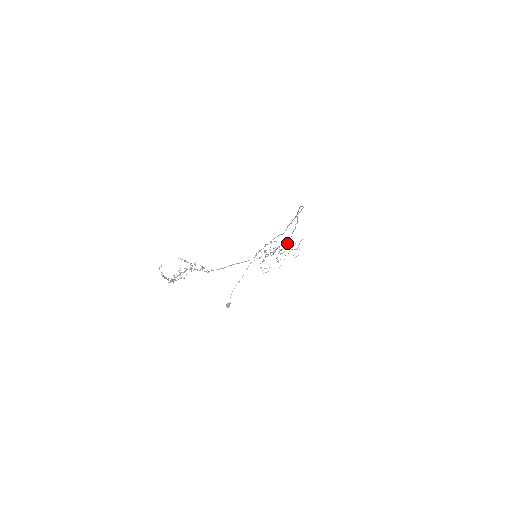
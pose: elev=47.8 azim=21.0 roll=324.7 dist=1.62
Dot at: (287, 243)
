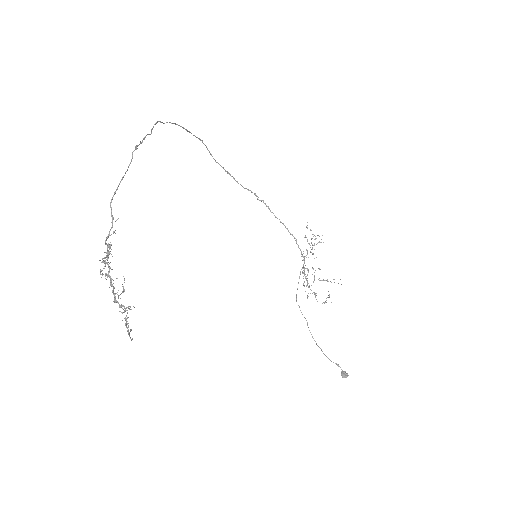
Dot at: occluded
